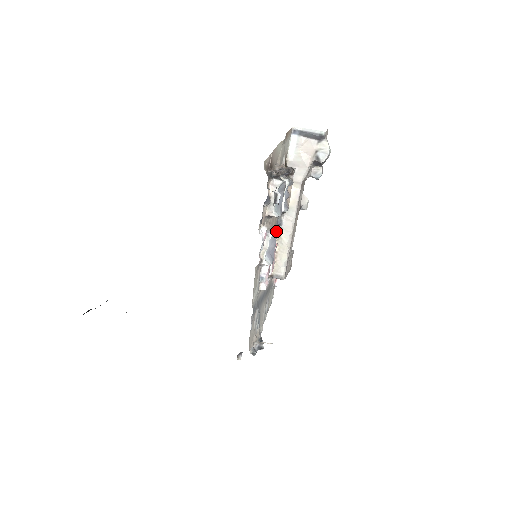
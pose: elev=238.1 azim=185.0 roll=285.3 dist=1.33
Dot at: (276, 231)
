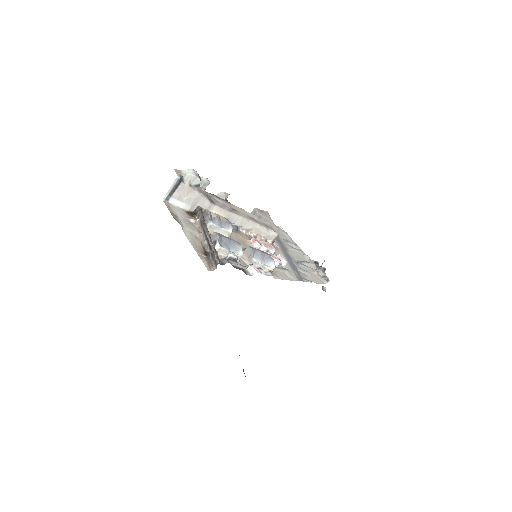
Dot at: (250, 251)
